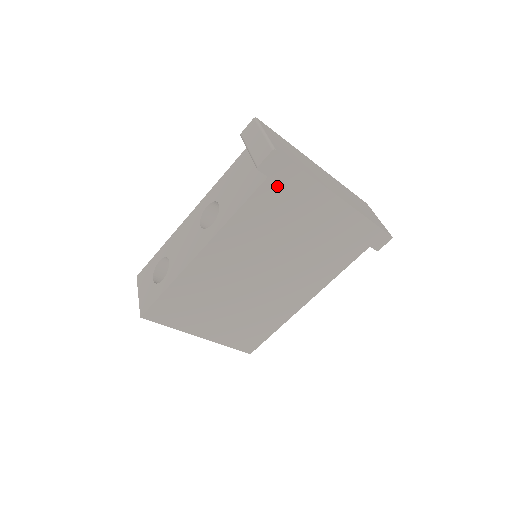
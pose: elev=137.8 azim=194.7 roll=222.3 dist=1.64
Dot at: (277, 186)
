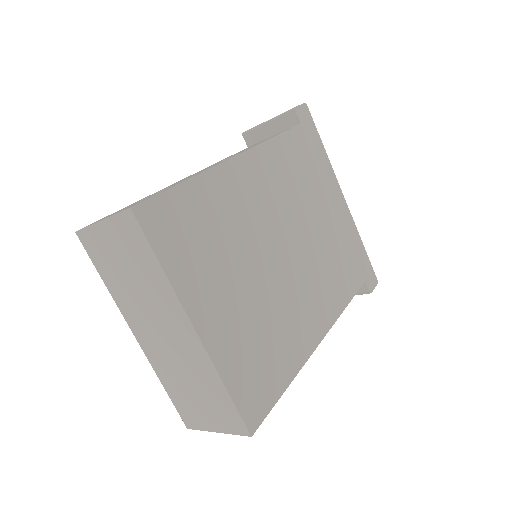
Dot at: (305, 139)
